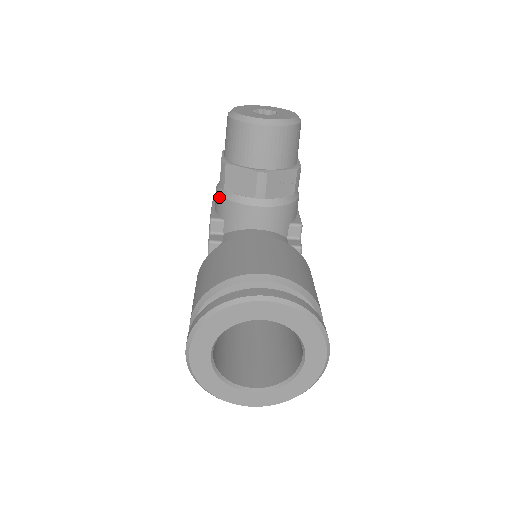
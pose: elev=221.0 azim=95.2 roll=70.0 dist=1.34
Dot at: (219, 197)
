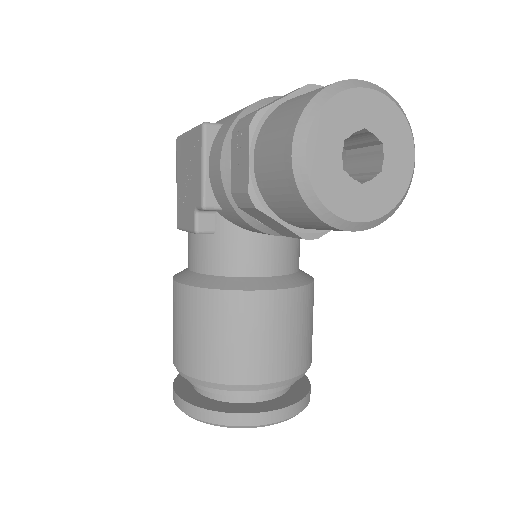
Dot at: (225, 196)
